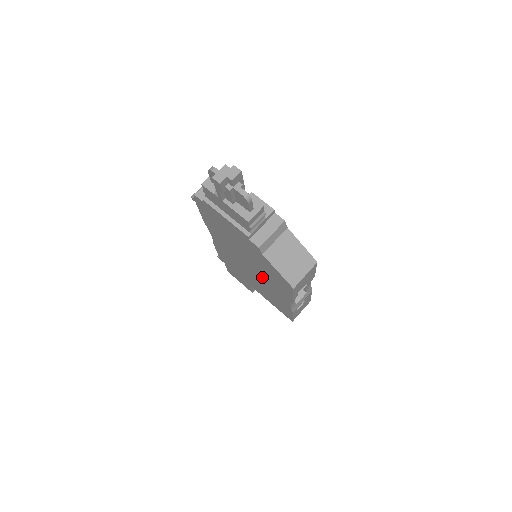
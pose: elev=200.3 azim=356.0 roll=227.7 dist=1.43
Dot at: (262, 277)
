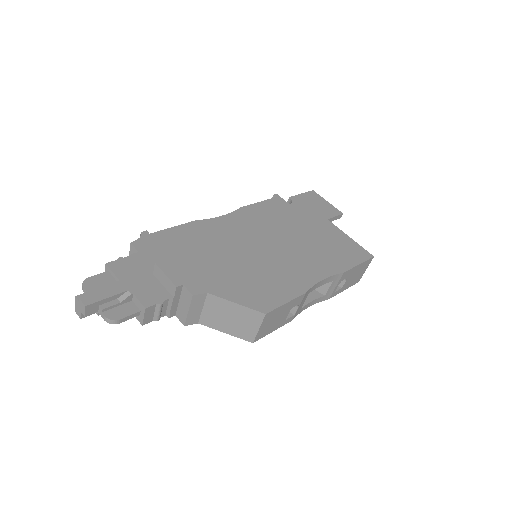
Dot at: occluded
